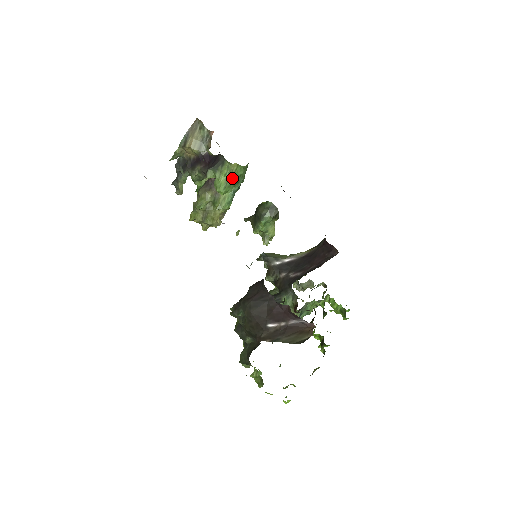
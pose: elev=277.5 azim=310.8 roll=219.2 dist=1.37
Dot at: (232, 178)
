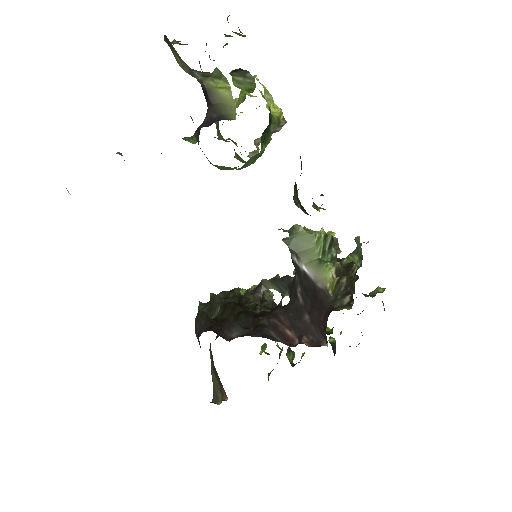
Dot at: (224, 167)
